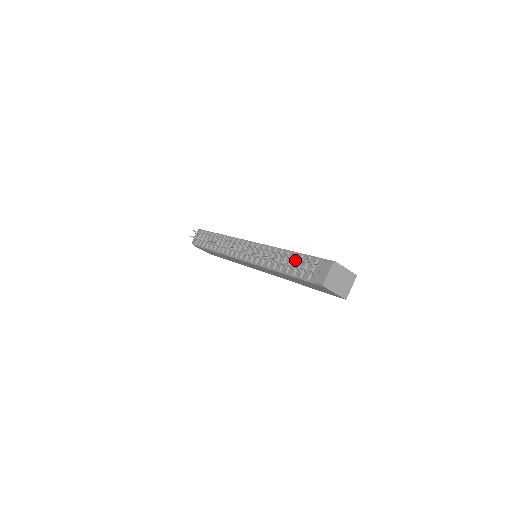
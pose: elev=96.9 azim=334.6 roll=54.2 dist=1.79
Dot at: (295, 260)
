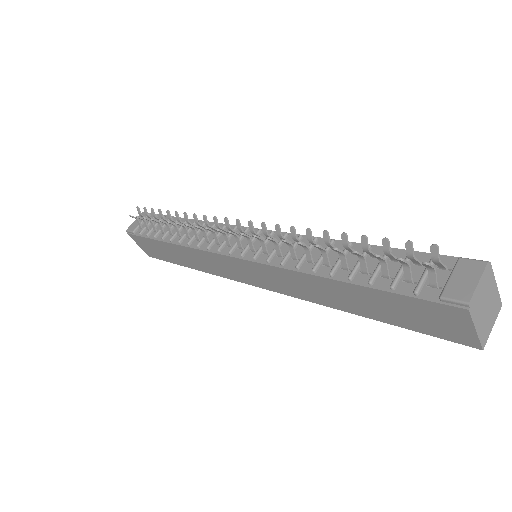
Dot at: (369, 257)
